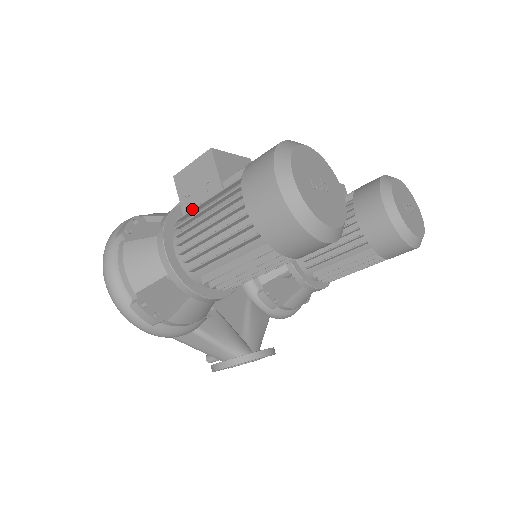
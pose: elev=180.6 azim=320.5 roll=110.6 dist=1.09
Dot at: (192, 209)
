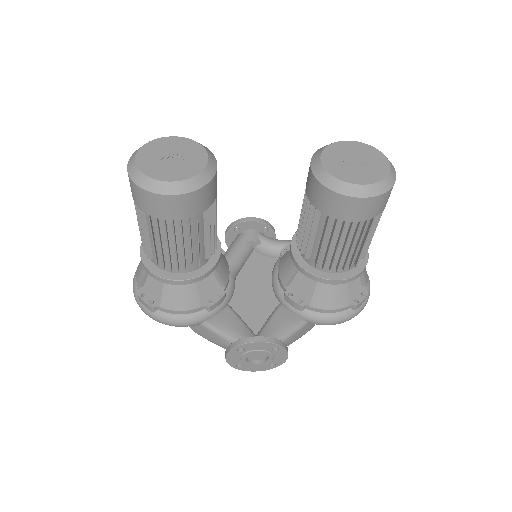
Dot at: occluded
